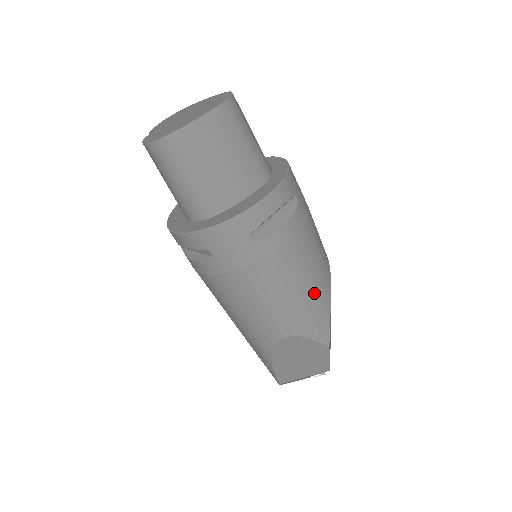
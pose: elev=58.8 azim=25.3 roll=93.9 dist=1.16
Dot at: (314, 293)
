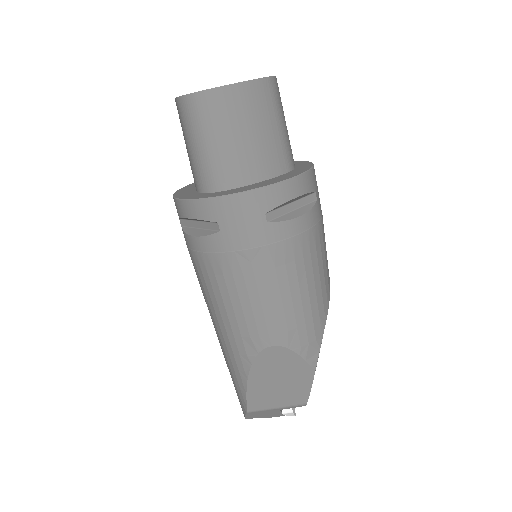
Dot at: (313, 302)
